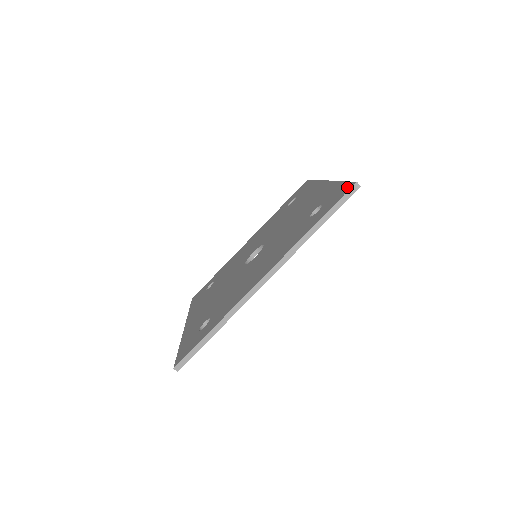
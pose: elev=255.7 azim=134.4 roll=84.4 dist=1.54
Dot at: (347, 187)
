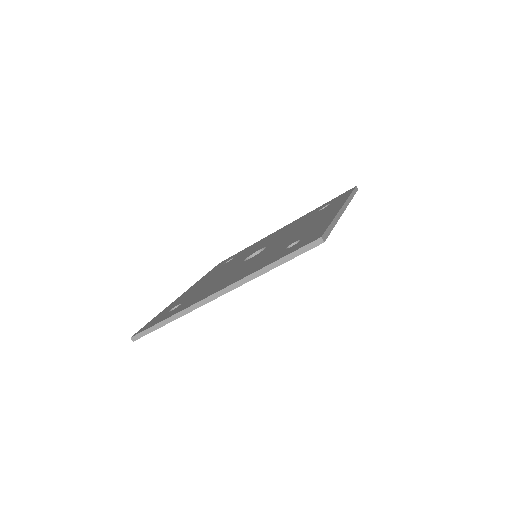
Dot at: (316, 236)
